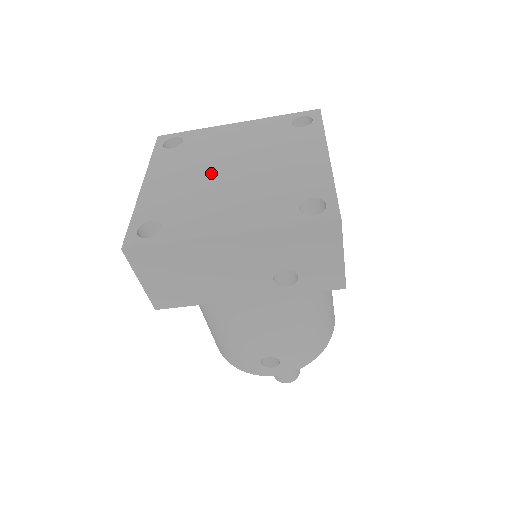
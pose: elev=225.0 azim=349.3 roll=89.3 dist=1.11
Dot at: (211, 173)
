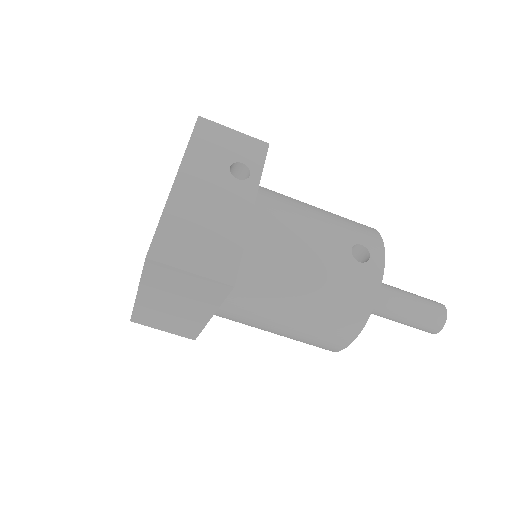
Dot at: occluded
